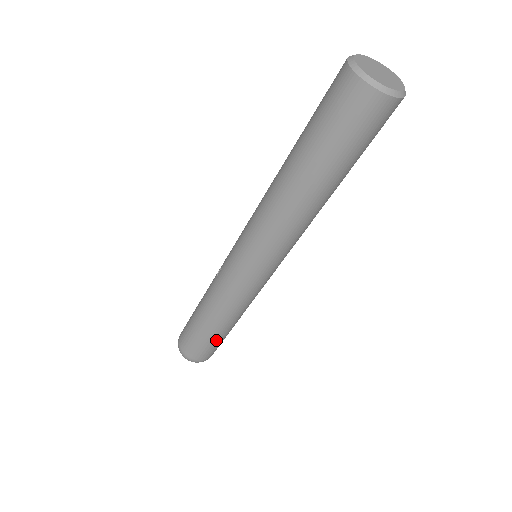
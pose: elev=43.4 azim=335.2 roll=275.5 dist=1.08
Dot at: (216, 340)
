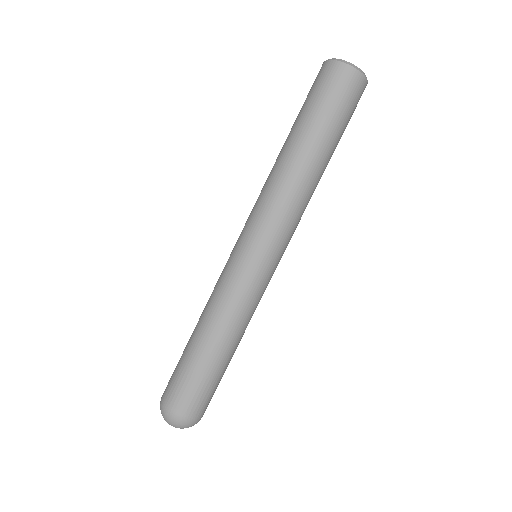
Dot at: (194, 368)
